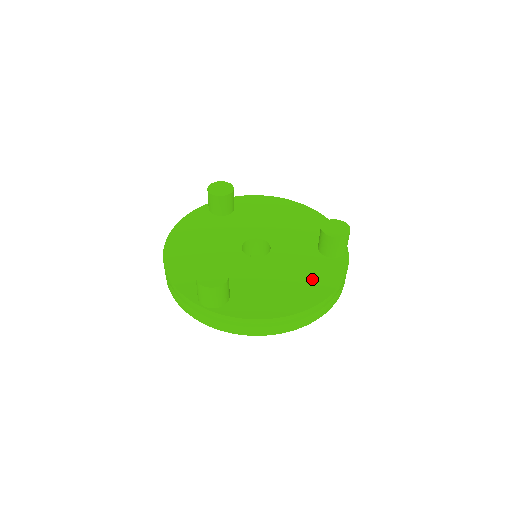
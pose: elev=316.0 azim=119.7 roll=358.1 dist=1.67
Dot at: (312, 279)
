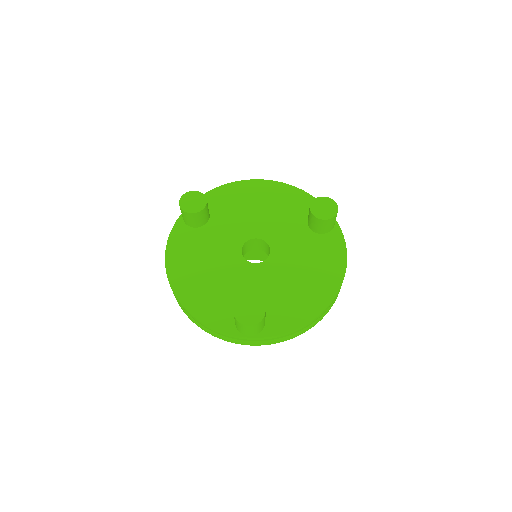
Dot at: (322, 264)
